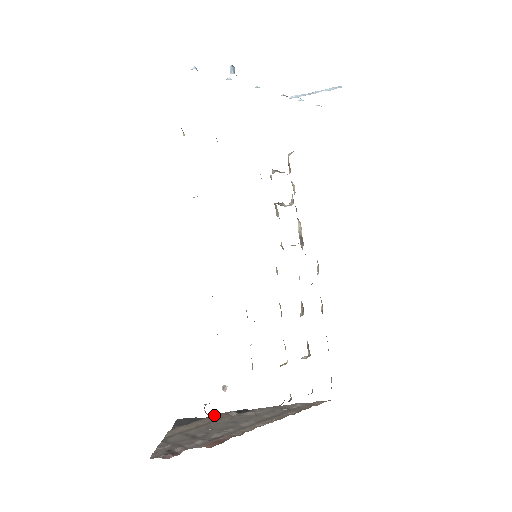
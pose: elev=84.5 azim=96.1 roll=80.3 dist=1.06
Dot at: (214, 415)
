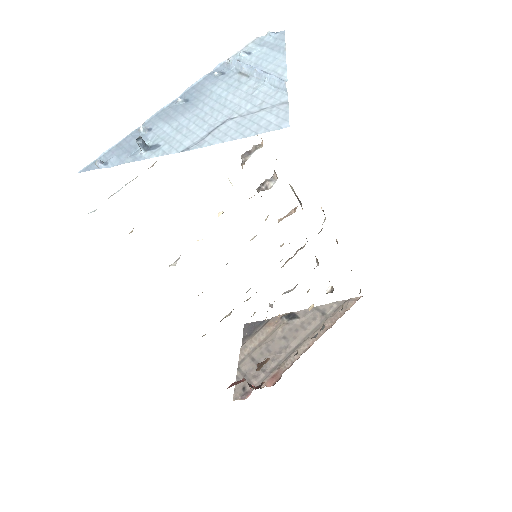
Dot at: (270, 321)
